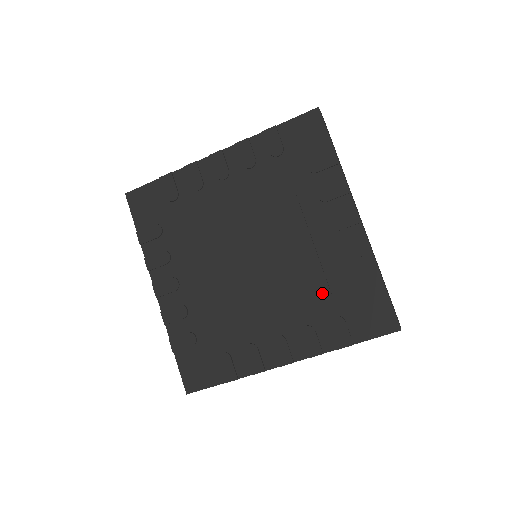
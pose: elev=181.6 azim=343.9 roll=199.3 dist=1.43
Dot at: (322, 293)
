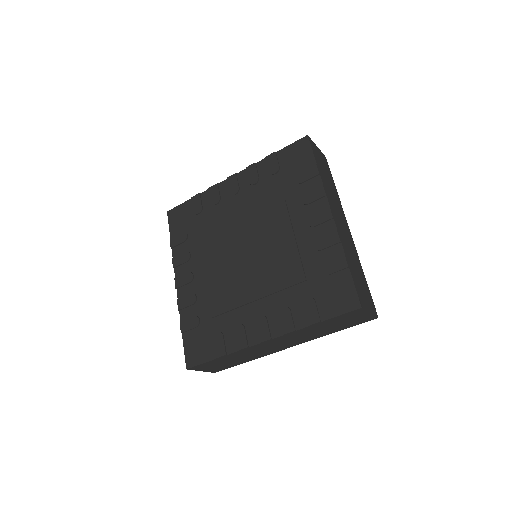
Dot at: (298, 278)
